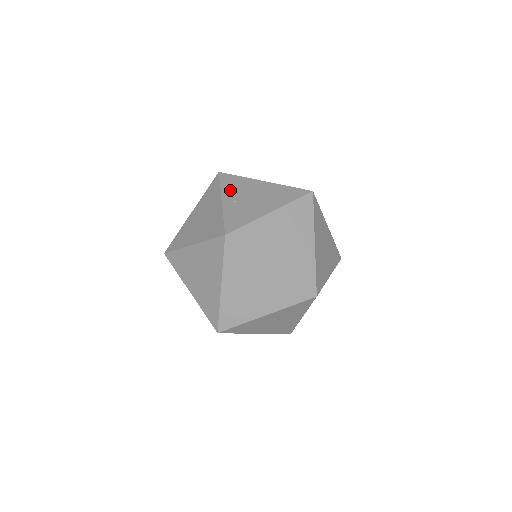
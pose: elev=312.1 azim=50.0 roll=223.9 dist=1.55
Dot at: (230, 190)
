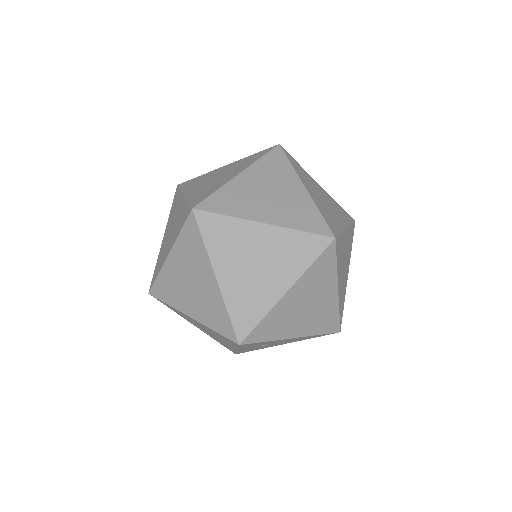
Dot at: (261, 170)
